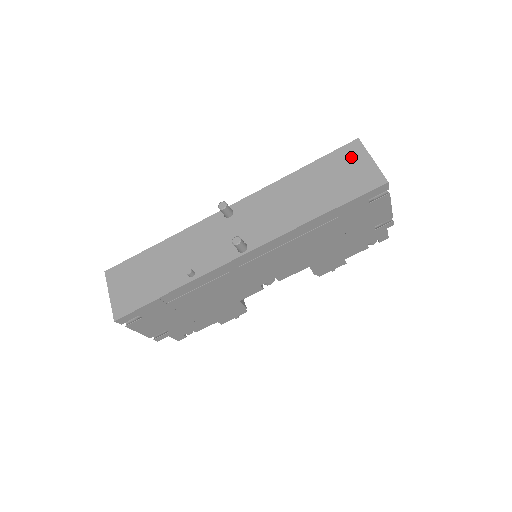
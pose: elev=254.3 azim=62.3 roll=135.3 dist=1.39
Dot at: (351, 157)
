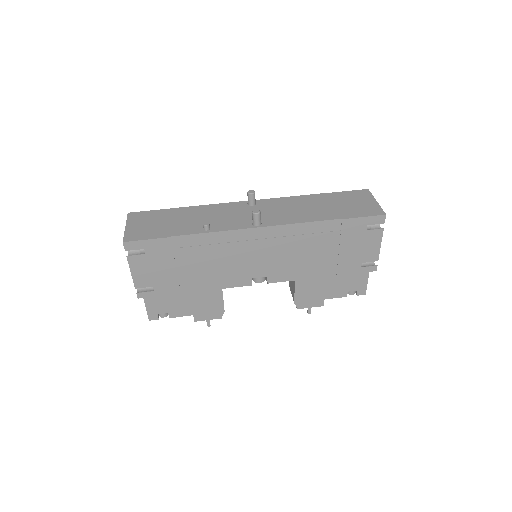
Dot at: (360, 196)
